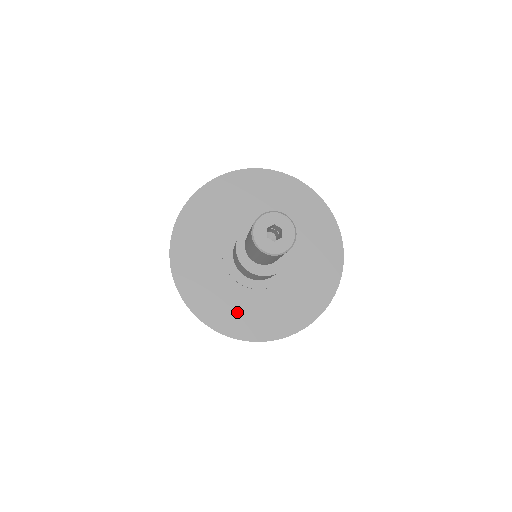
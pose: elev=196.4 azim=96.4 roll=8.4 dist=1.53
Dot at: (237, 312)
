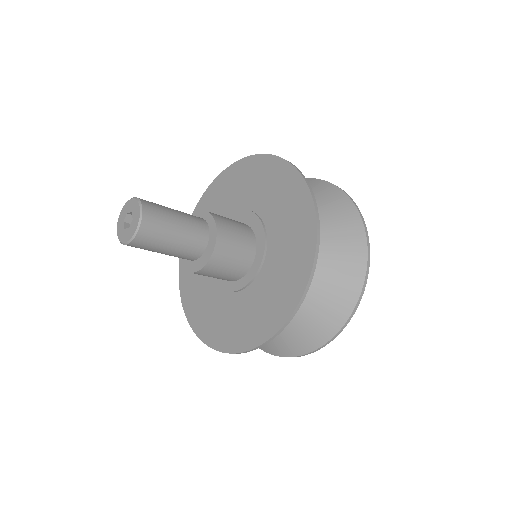
Dot at: (240, 322)
